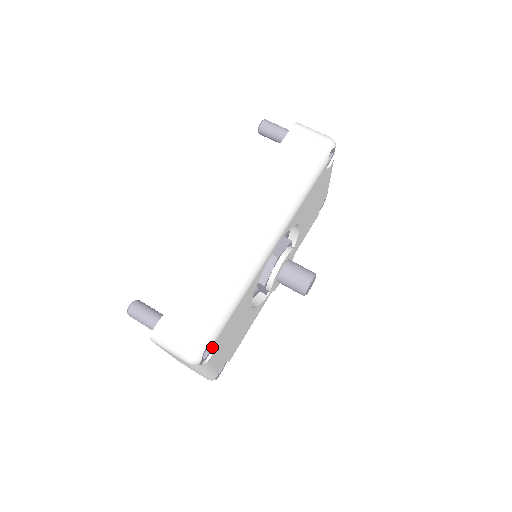
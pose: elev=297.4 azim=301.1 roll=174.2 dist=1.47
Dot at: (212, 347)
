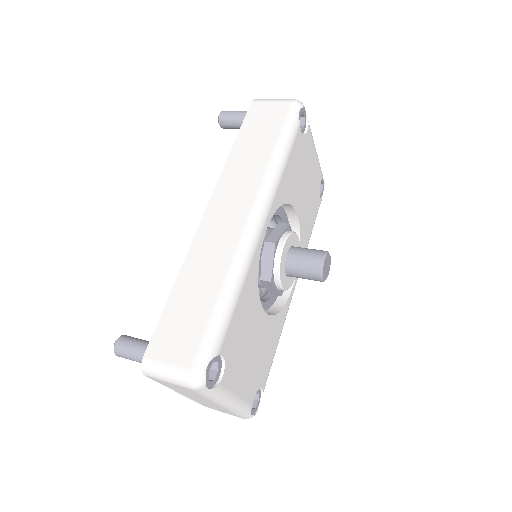
Dot at: (220, 364)
